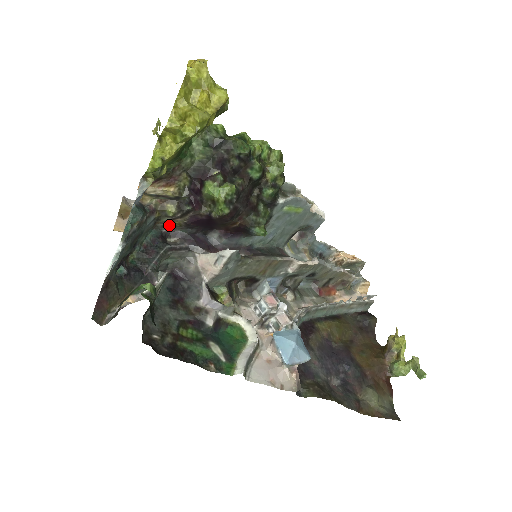
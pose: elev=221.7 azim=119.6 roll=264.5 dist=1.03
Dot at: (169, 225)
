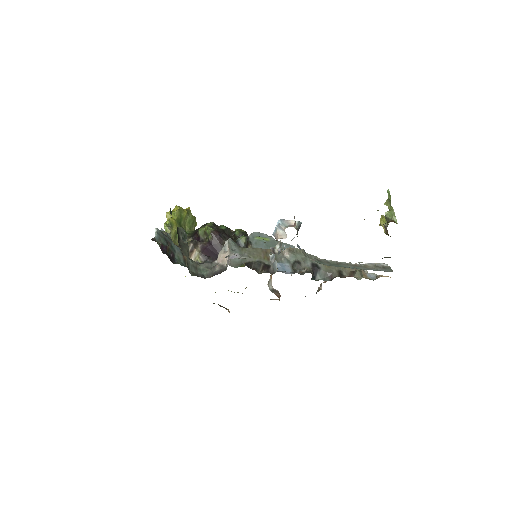
Dot at: occluded
